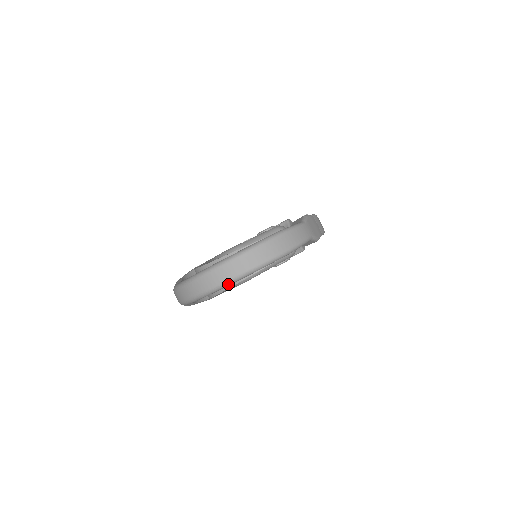
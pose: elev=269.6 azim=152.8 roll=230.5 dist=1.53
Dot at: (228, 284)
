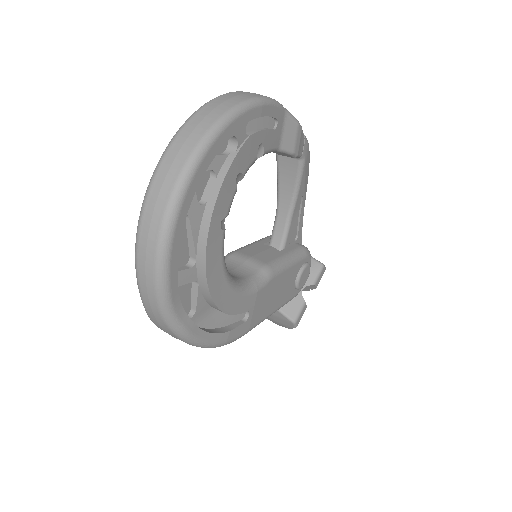
Dot at: (193, 165)
